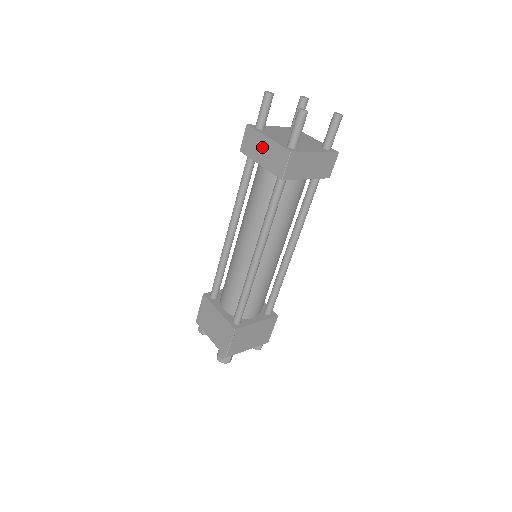
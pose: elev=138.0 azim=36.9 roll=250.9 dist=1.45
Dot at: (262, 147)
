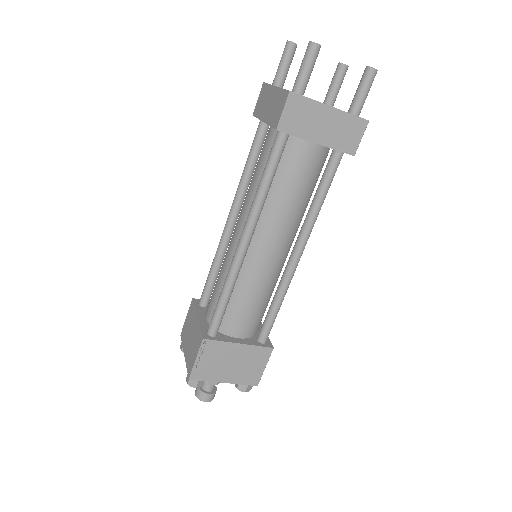
Dot at: (269, 100)
